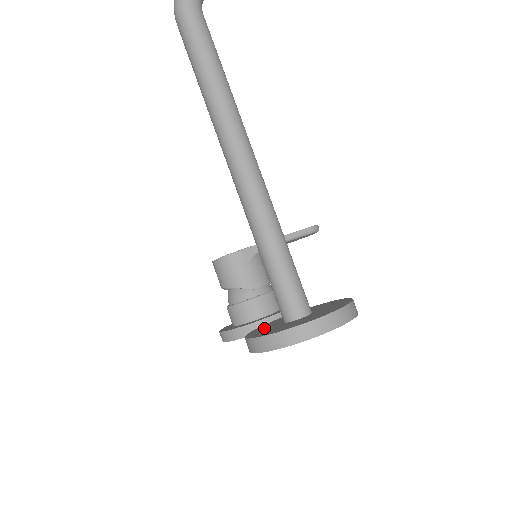
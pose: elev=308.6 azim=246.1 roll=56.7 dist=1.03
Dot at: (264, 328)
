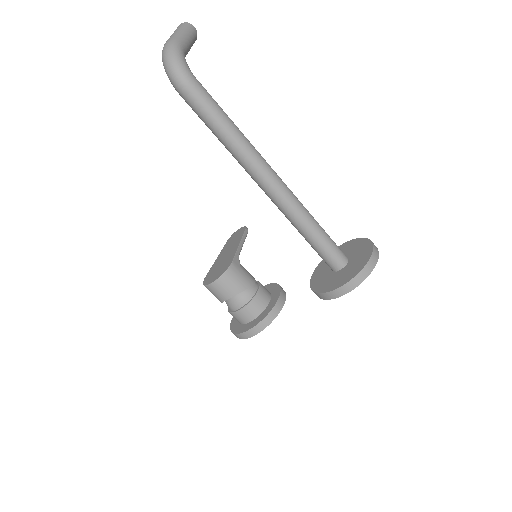
Dot at: (327, 283)
